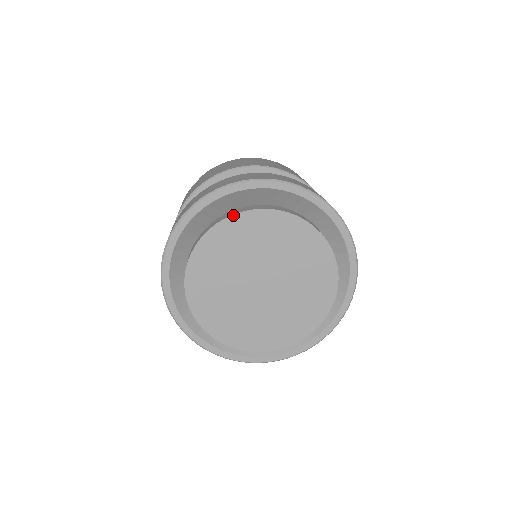
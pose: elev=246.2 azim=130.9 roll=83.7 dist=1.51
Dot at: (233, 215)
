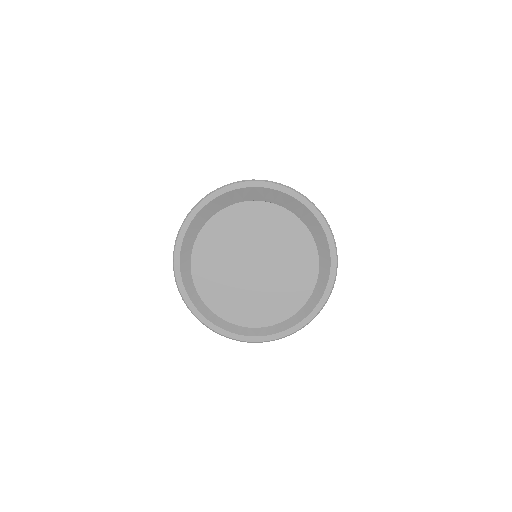
Dot at: (284, 208)
